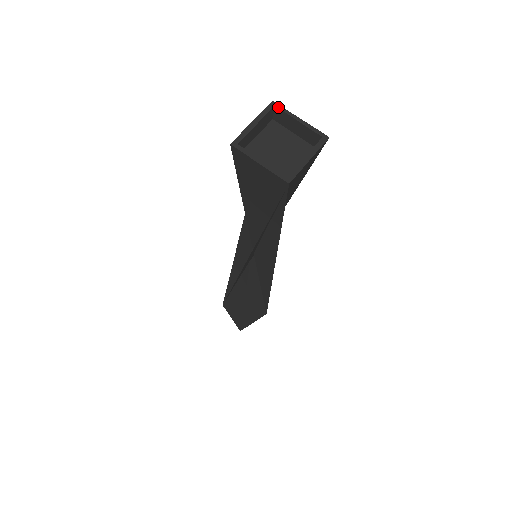
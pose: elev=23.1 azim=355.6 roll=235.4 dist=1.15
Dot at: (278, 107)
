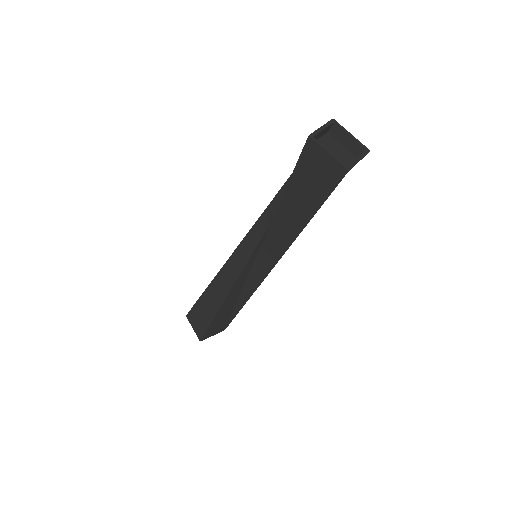
Dot at: (337, 123)
